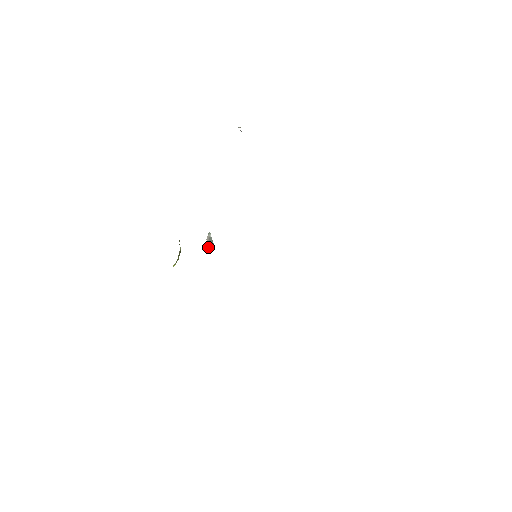
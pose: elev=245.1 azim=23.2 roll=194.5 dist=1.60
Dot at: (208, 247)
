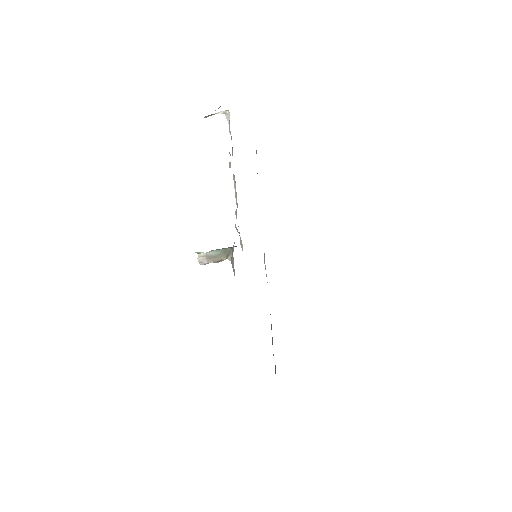
Dot at: (222, 257)
